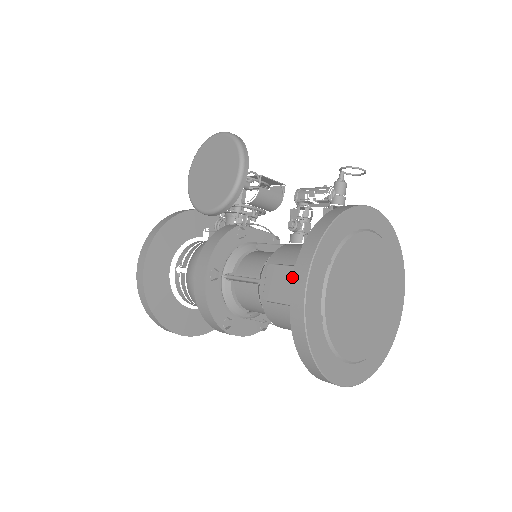
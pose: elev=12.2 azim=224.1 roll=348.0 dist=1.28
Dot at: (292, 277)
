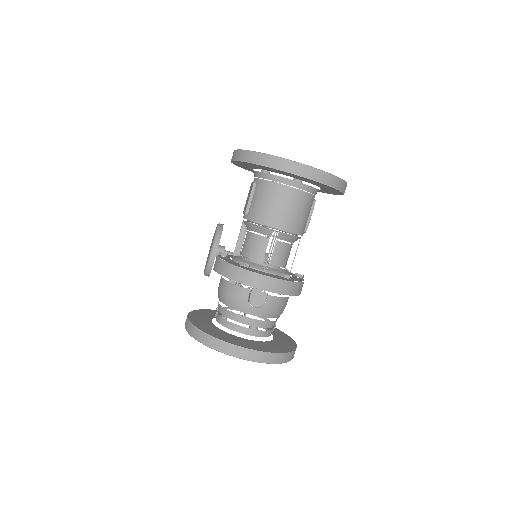
Dot at: (231, 162)
